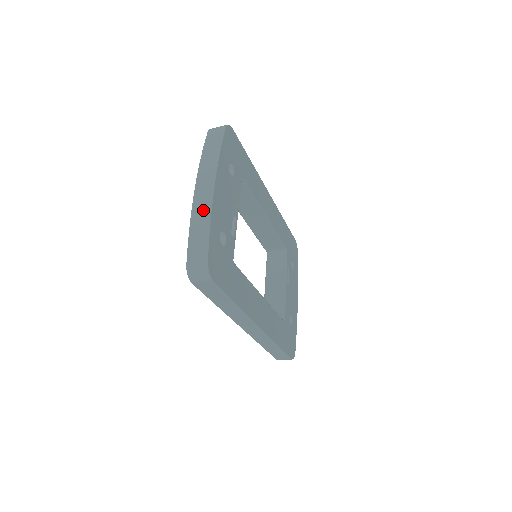
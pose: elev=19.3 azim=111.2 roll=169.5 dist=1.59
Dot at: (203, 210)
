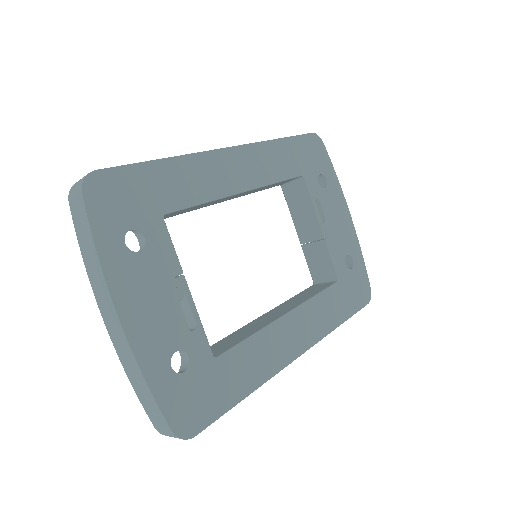
Dot at: (129, 361)
